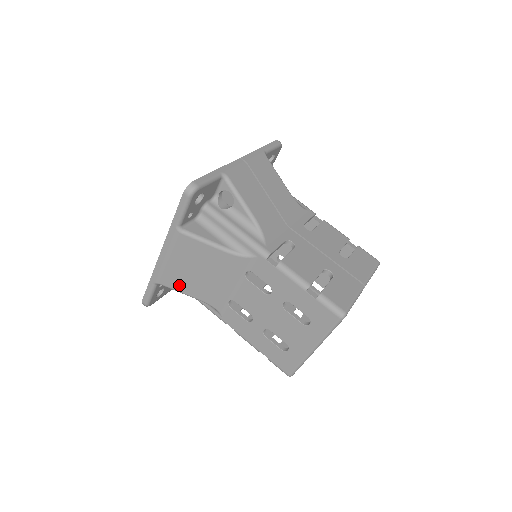
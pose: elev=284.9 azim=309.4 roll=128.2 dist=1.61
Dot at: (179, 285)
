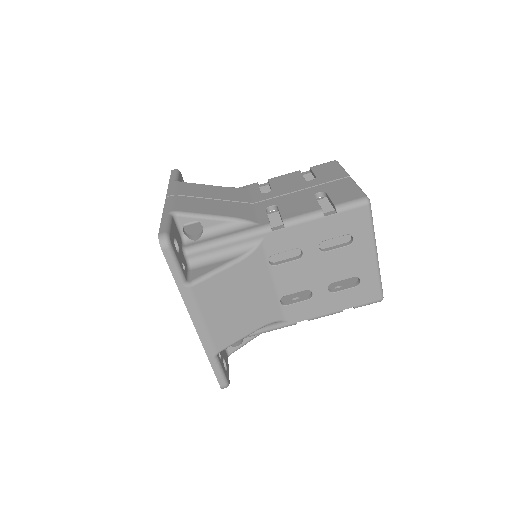
Dot at: (233, 334)
